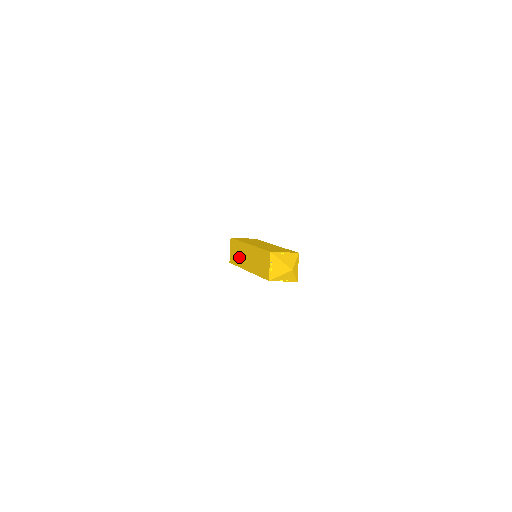
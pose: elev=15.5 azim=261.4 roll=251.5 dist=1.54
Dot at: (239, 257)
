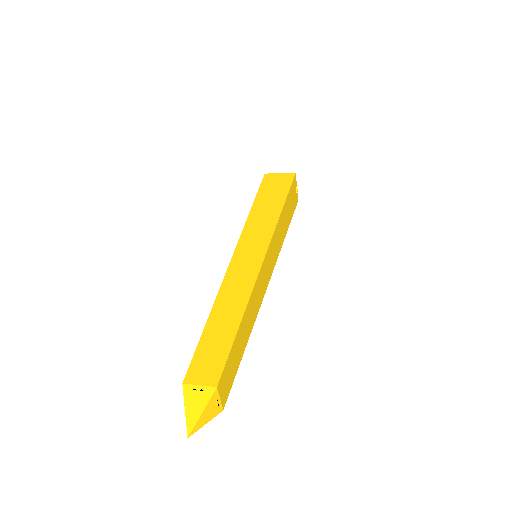
Dot at: occluded
